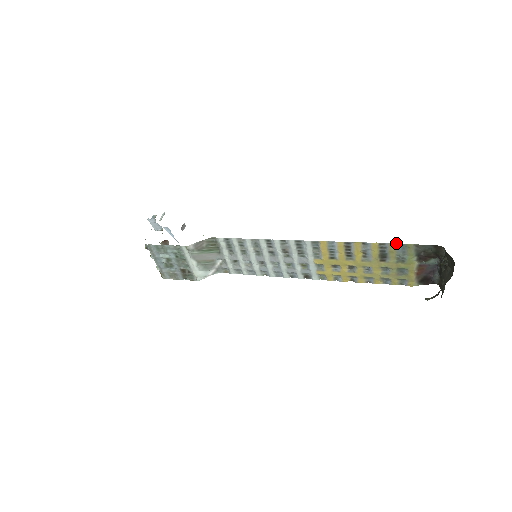
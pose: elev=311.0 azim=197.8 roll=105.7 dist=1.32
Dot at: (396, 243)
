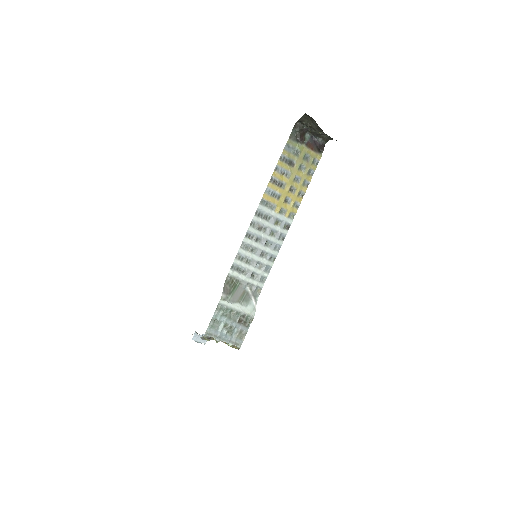
Dot at: (283, 149)
